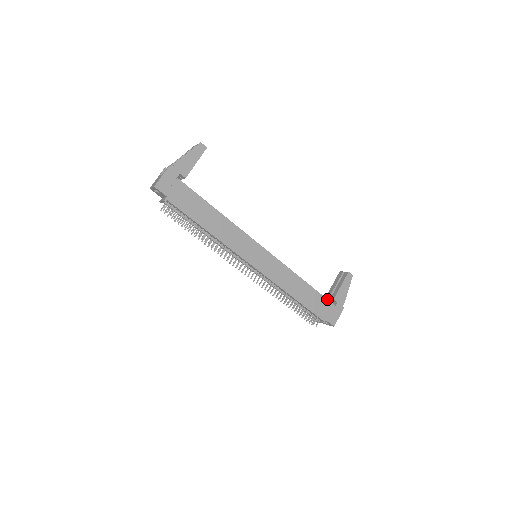
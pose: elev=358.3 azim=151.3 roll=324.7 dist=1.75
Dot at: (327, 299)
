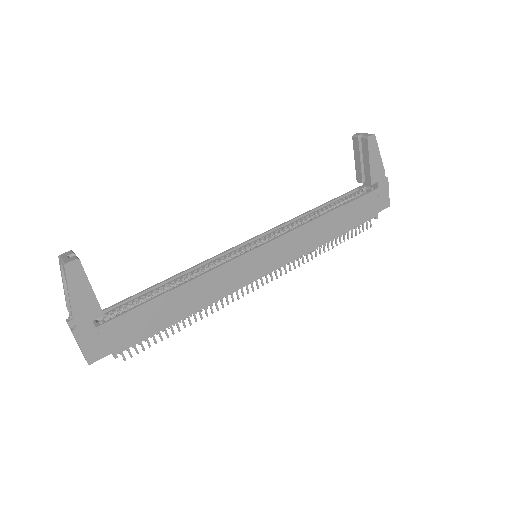
Dot at: (364, 195)
